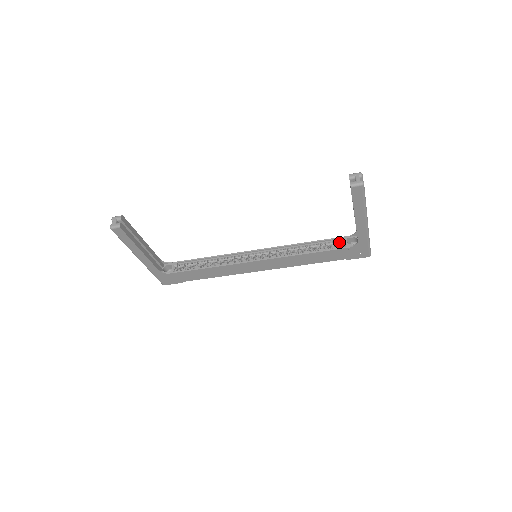
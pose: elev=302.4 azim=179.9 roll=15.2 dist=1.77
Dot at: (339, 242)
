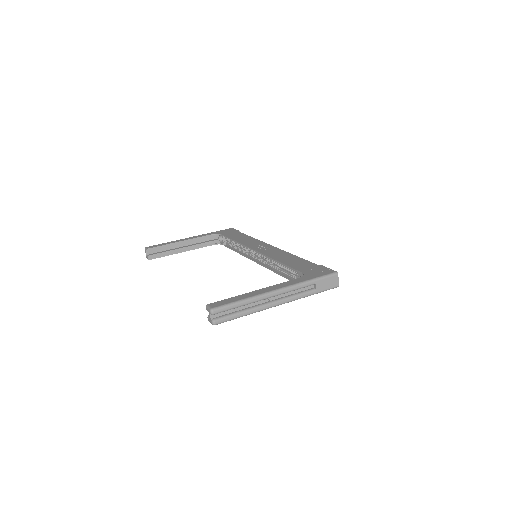
Dot at: occluded
